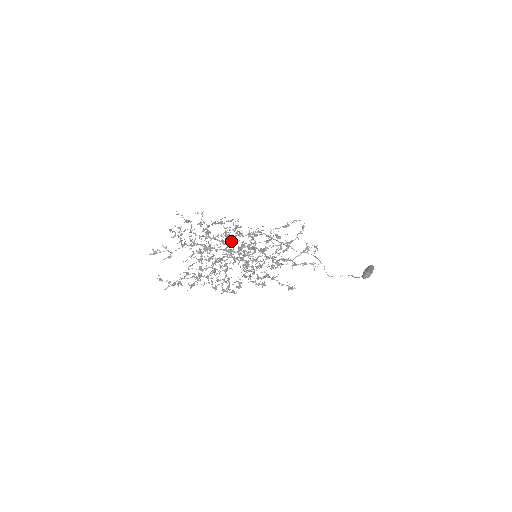
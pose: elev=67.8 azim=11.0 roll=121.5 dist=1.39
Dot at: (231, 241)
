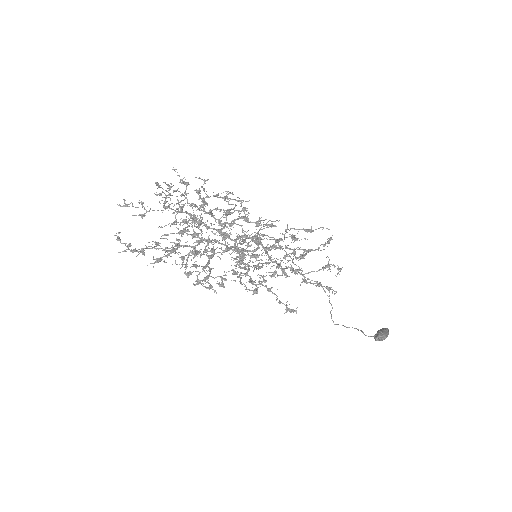
Dot at: occluded
